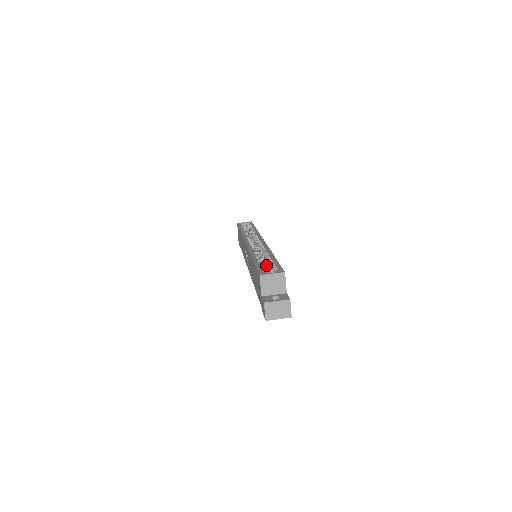
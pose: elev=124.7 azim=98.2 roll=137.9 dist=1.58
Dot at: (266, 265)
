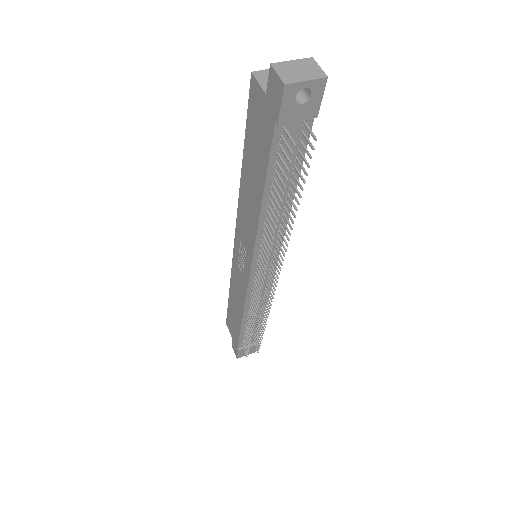
Dot at: occluded
